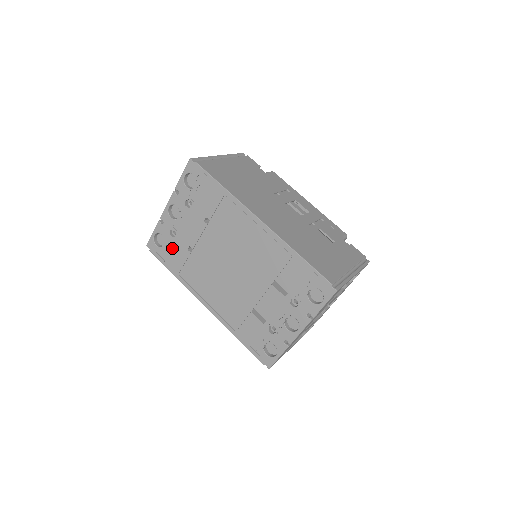
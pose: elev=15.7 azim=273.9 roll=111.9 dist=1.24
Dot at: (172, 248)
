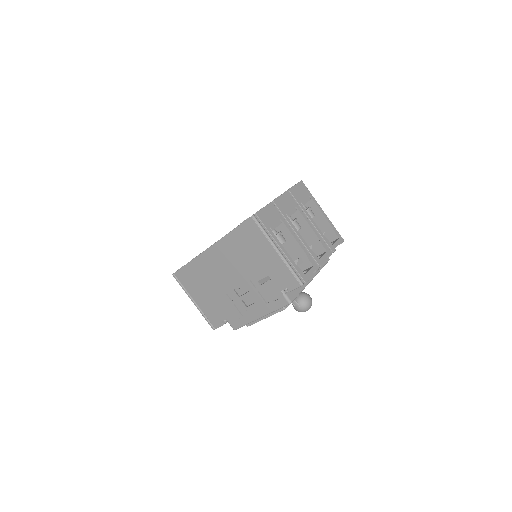
Dot at: occluded
